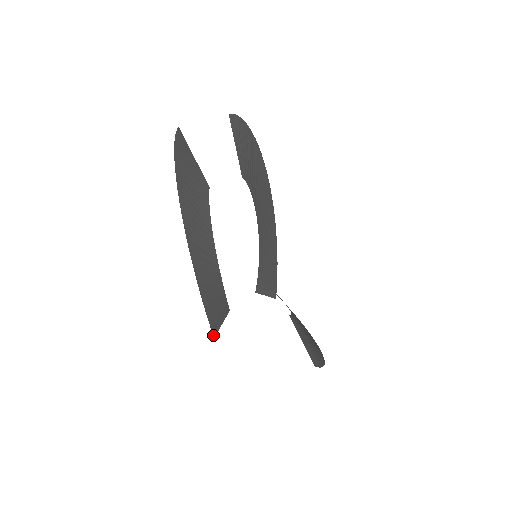
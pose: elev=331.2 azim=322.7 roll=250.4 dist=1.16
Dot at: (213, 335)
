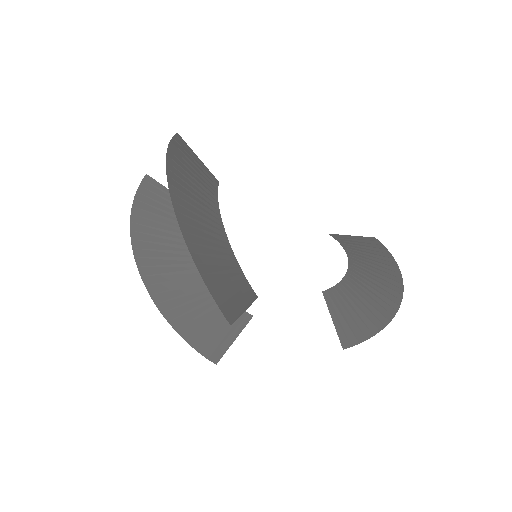
Dot at: (214, 362)
